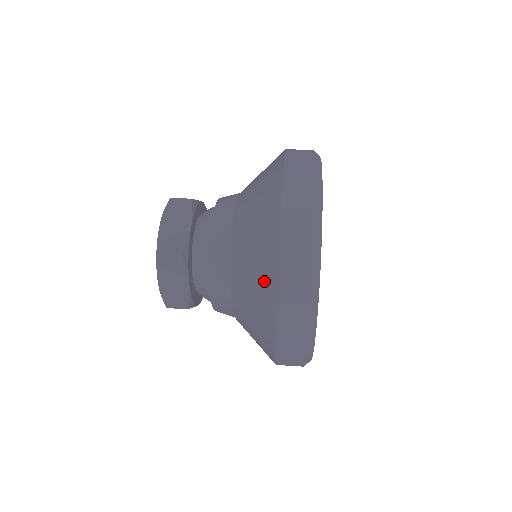
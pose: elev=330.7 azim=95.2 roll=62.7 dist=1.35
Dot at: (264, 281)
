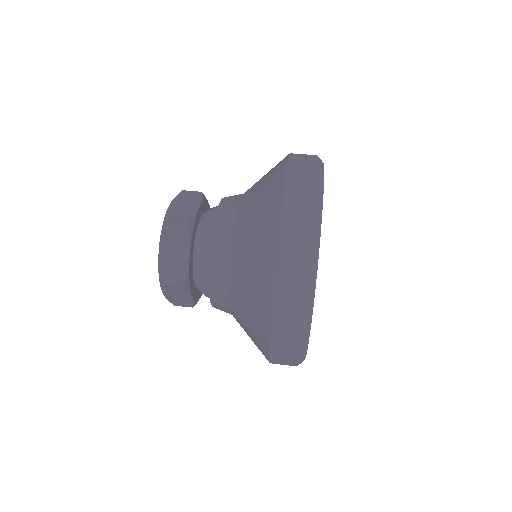
Dot at: (267, 227)
